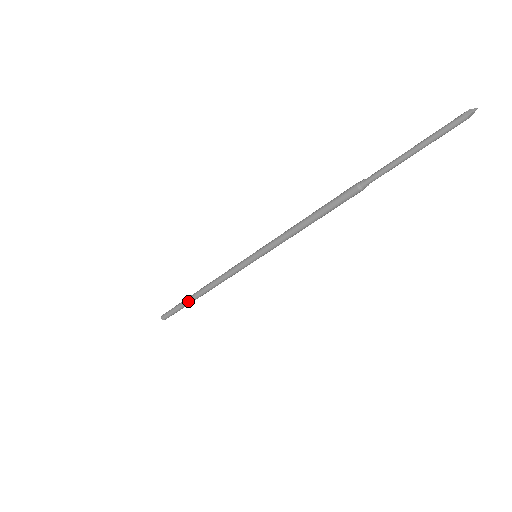
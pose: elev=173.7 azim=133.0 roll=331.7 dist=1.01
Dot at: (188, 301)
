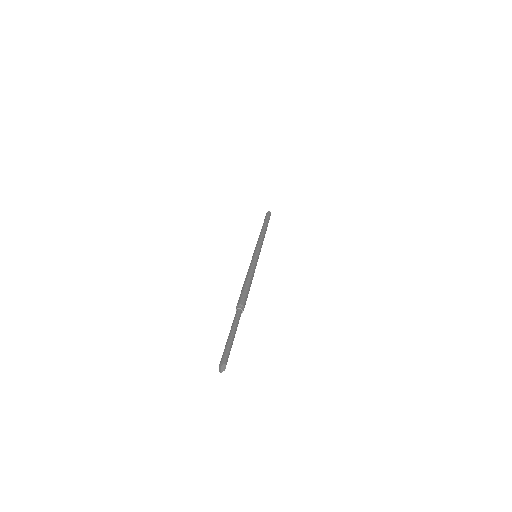
Dot at: occluded
